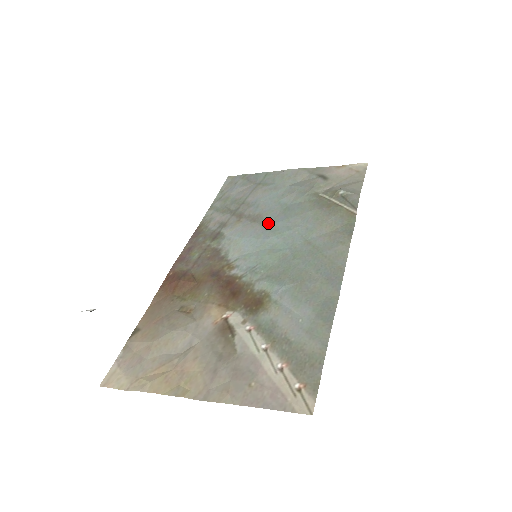
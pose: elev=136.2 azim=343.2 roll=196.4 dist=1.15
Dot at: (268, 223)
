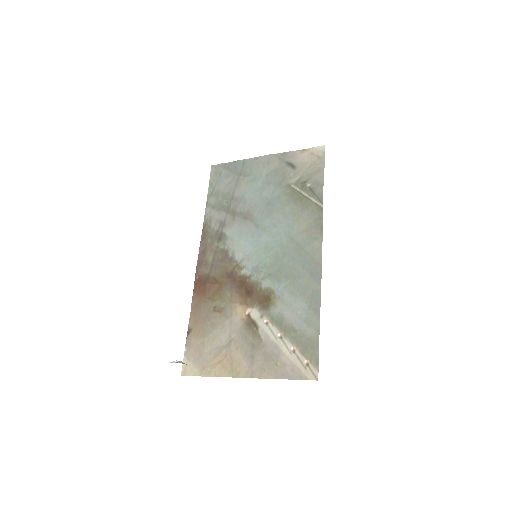
Dot at: (257, 221)
